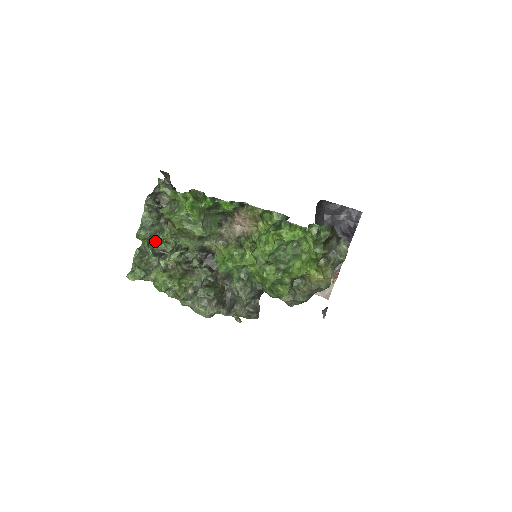
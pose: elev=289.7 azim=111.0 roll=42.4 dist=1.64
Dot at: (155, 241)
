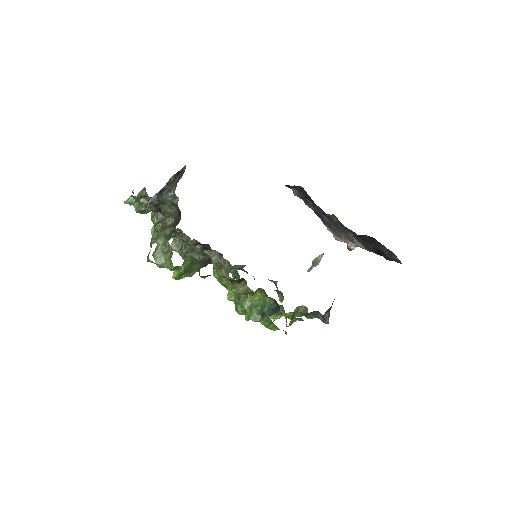
Dot at: occluded
